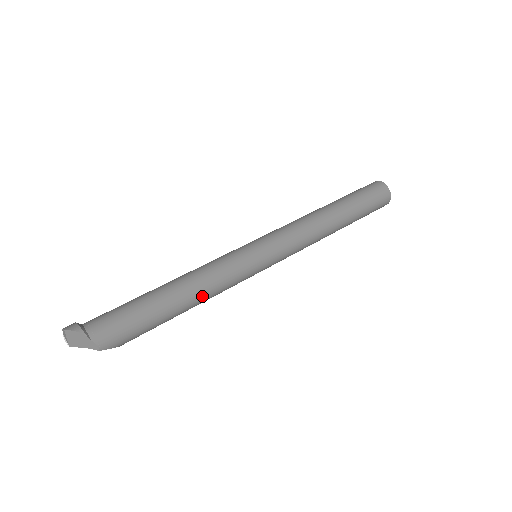
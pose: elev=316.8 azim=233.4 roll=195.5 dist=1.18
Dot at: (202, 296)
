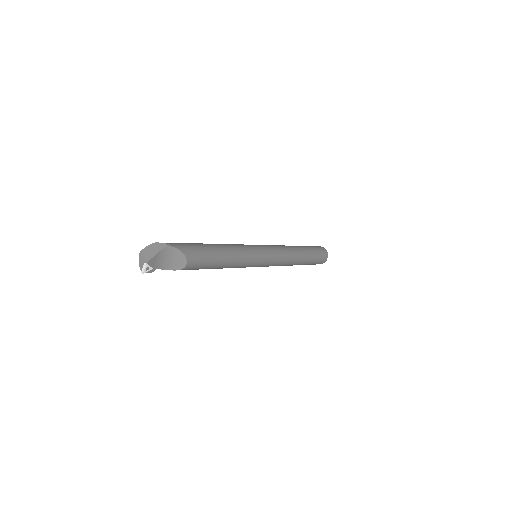
Dot at: (227, 246)
